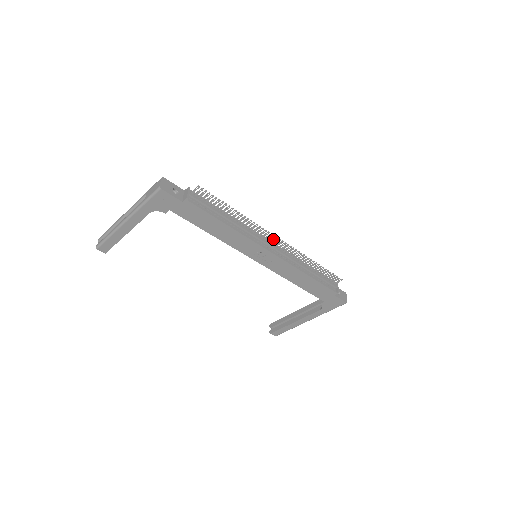
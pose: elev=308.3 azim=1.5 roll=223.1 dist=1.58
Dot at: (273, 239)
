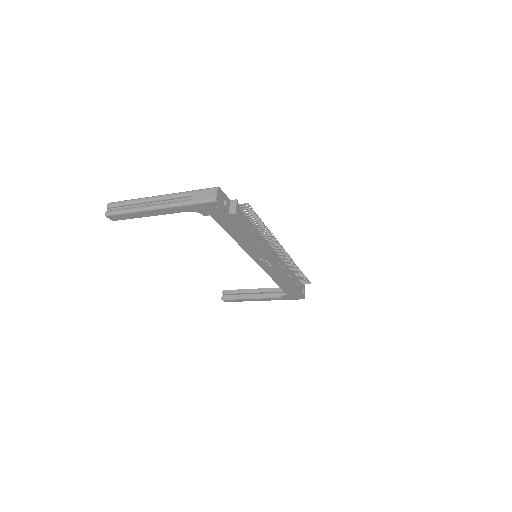
Dot at: (280, 250)
